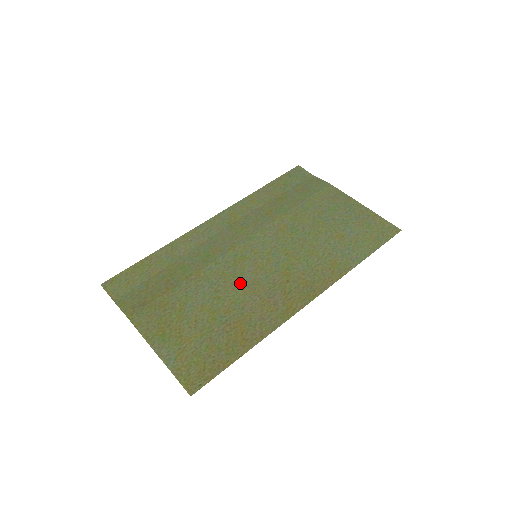
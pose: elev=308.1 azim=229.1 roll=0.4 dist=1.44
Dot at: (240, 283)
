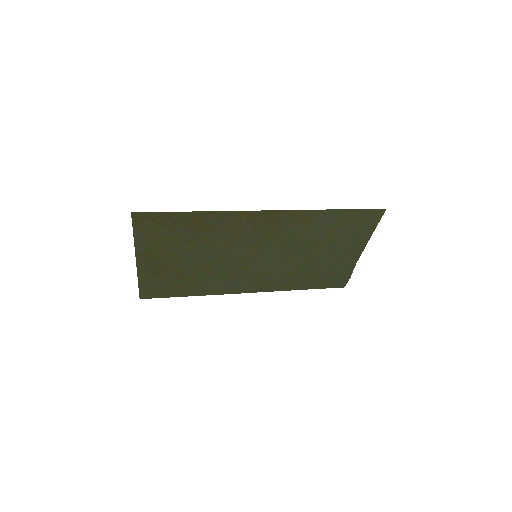
Dot at: (228, 248)
